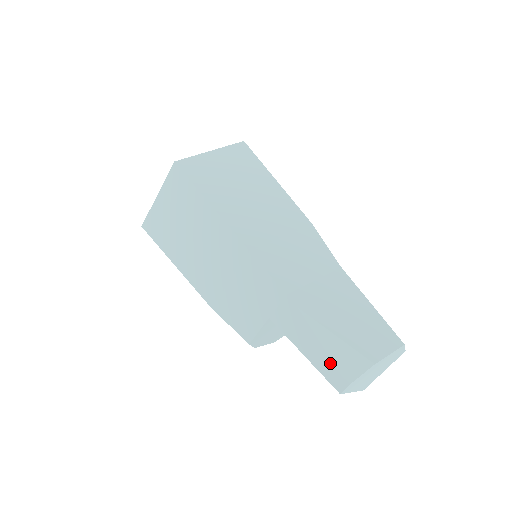
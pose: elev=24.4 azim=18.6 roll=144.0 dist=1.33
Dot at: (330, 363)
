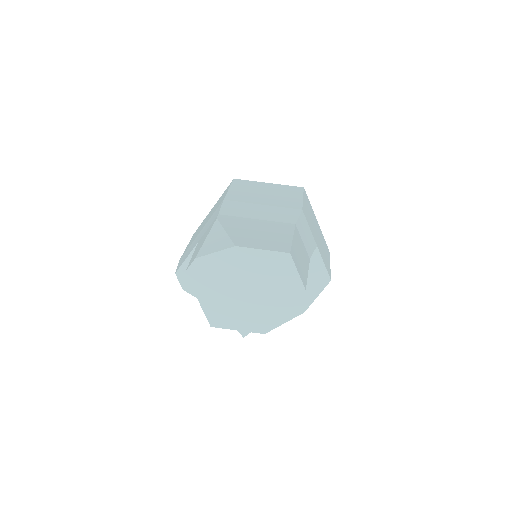
Dot at: (200, 247)
